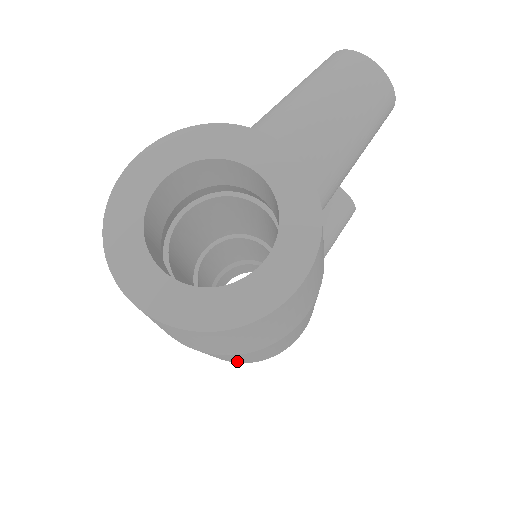
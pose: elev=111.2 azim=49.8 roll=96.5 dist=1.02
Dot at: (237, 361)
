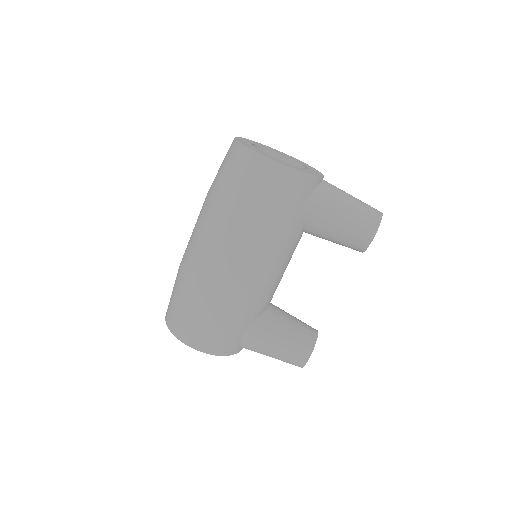
Dot at: (189, 258)
